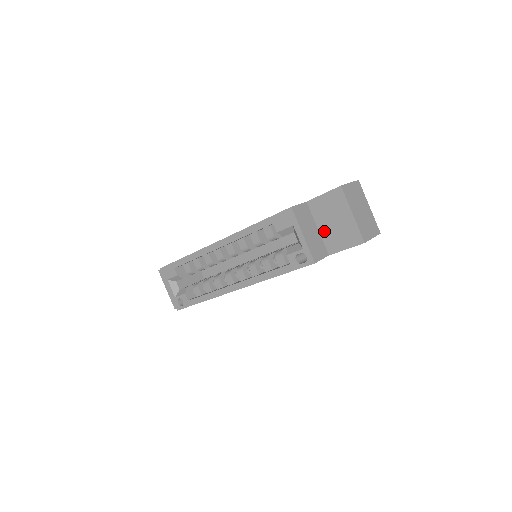
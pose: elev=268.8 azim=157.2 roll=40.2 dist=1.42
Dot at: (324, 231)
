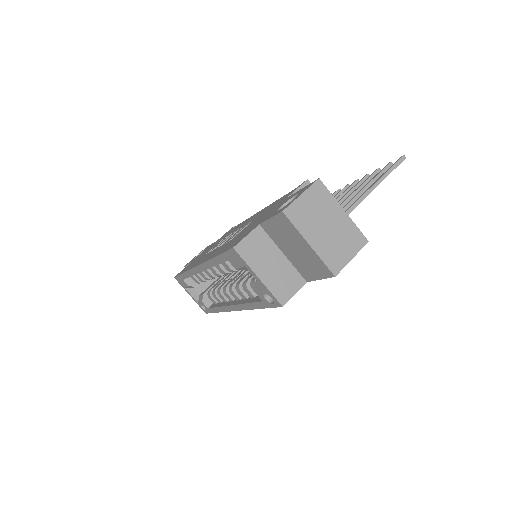
Dot at: (290, 257)
